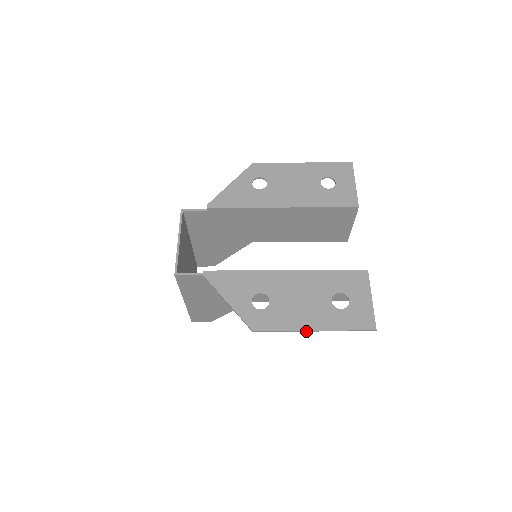
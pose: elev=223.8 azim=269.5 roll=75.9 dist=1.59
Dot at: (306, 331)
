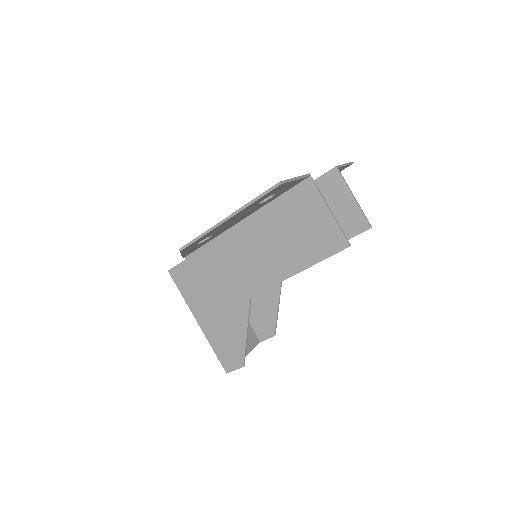
Dot at: (220, 225)
